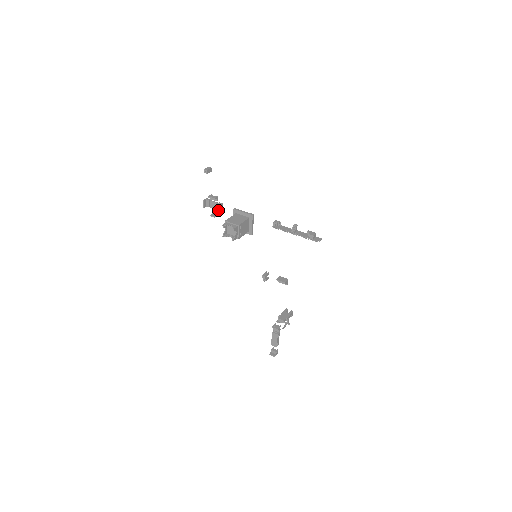
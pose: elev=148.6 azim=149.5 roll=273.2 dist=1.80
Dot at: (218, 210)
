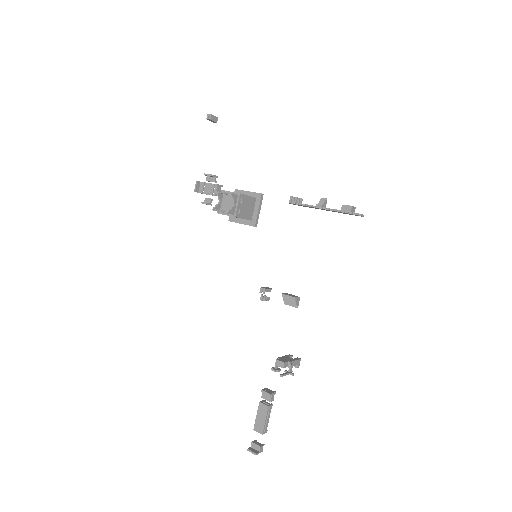
Dot at: (213, 195)
